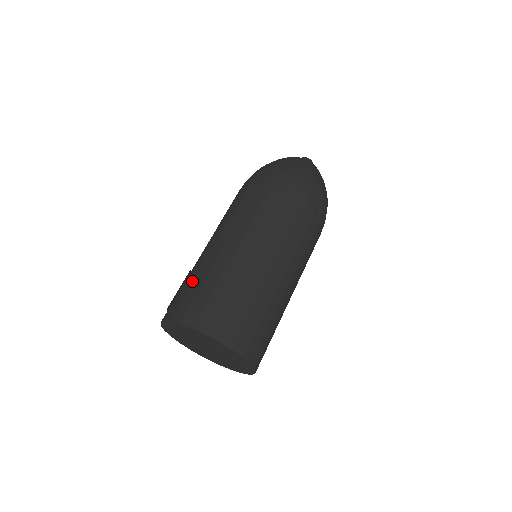
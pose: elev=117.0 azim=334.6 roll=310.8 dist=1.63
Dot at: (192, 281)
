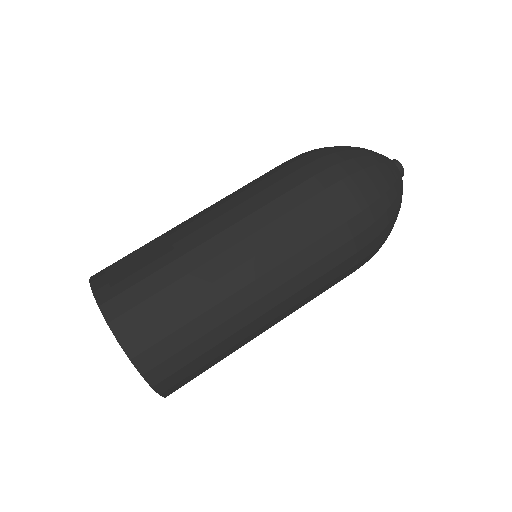
Dot at: (166, 282)
